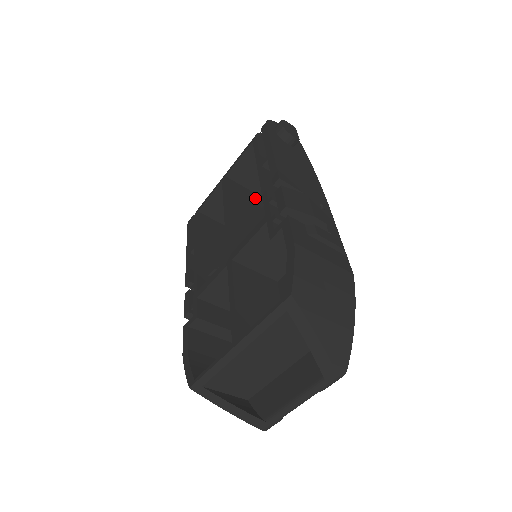
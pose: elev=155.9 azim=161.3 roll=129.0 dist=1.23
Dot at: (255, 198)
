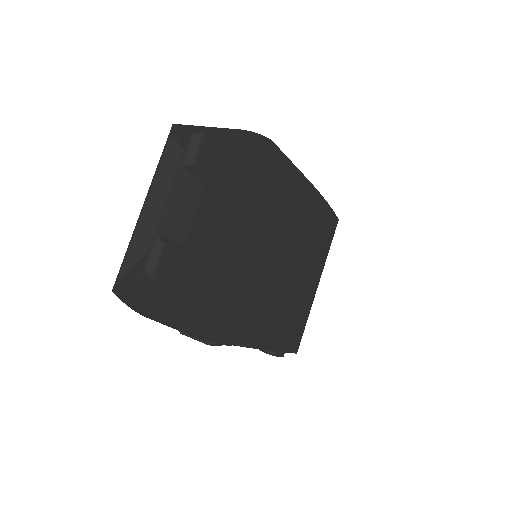
Dot at: occluded
